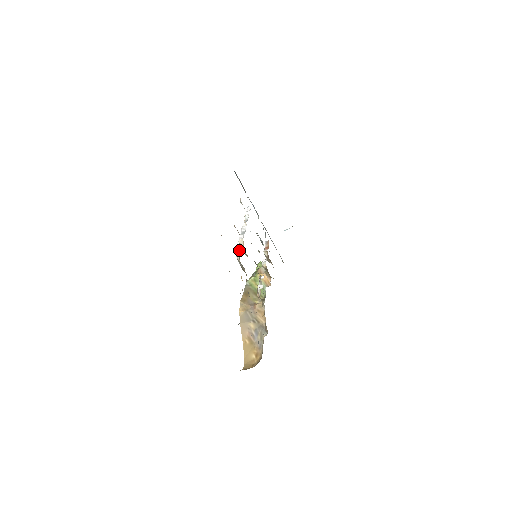
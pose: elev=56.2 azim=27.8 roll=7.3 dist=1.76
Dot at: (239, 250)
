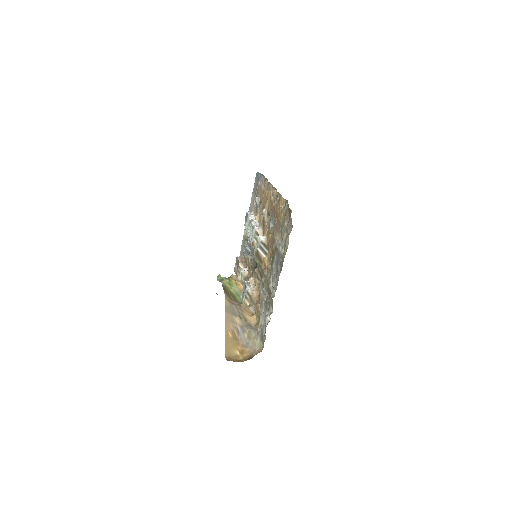
Dot at: (264, 235)
